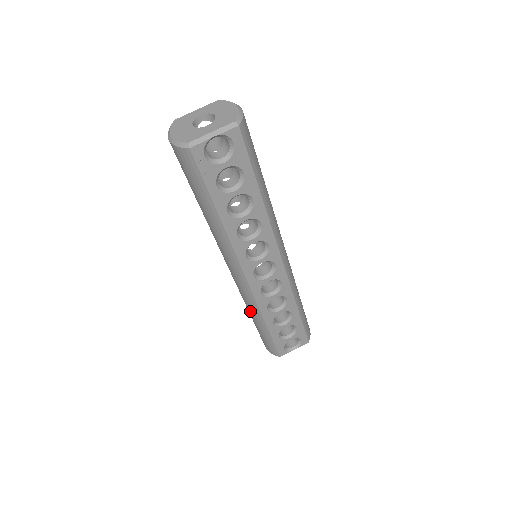
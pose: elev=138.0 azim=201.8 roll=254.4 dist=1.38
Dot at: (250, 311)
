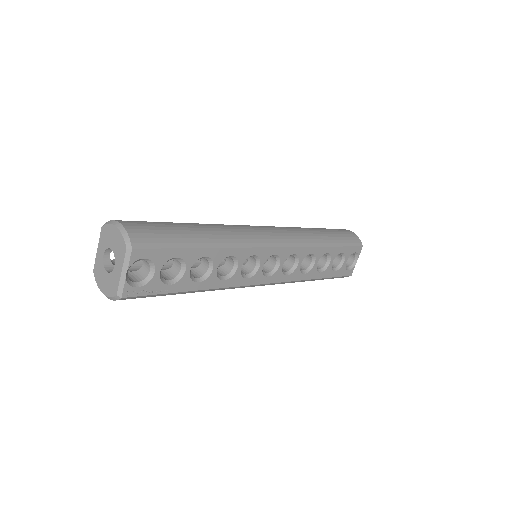
Dot at: occluded
